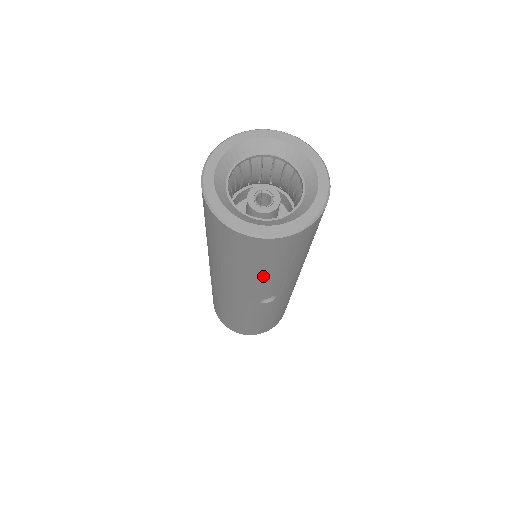
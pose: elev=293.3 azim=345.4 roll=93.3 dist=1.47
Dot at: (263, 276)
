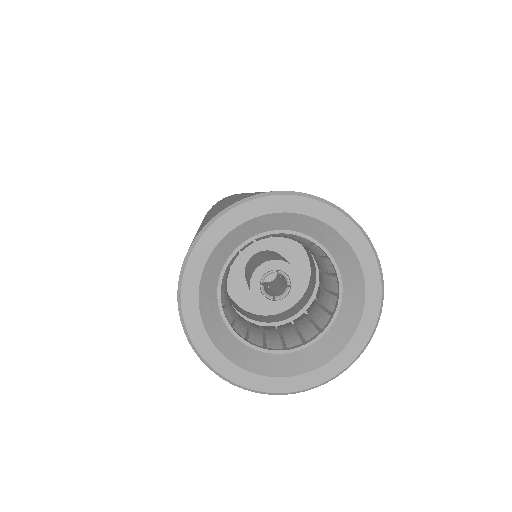
Dot at: occluded
